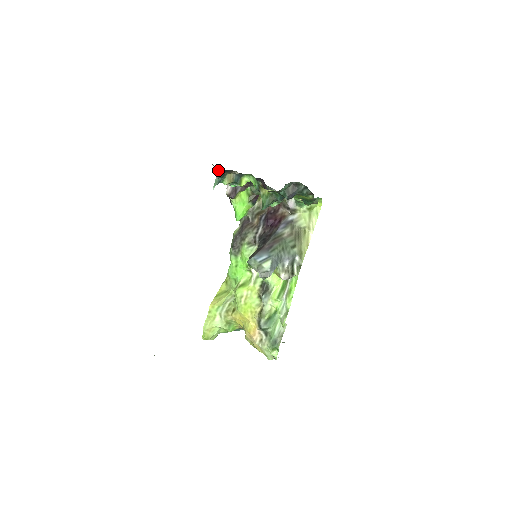
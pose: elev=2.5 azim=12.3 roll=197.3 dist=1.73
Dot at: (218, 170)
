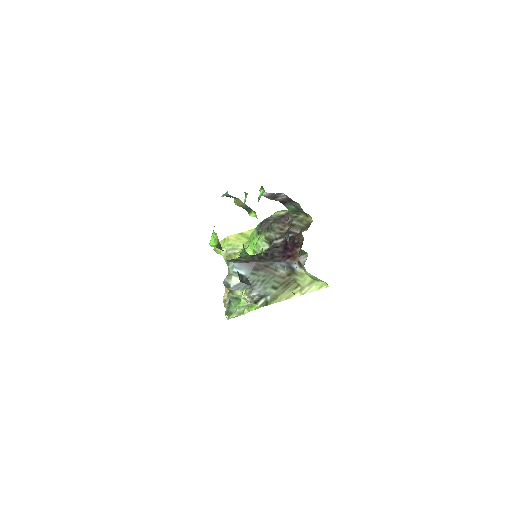
Dot at: occluded
